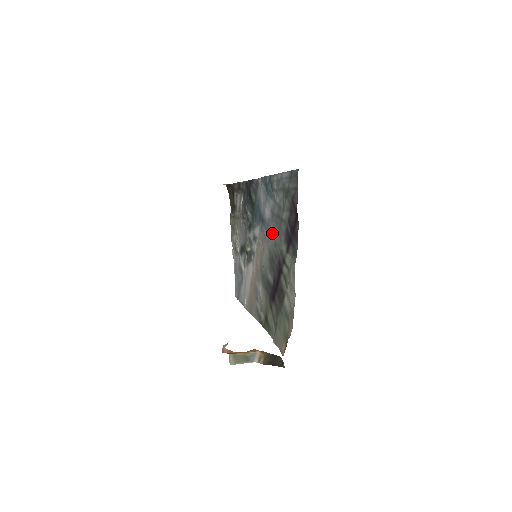
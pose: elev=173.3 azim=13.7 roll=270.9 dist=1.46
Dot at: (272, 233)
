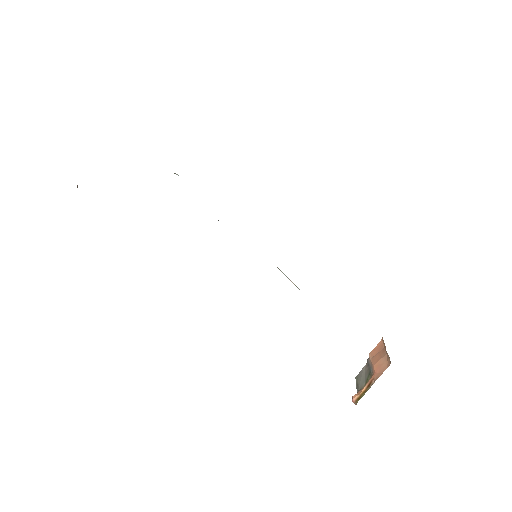
Dot at: occluded
